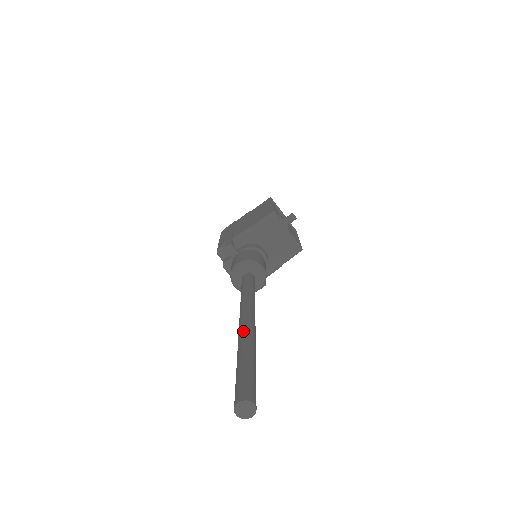
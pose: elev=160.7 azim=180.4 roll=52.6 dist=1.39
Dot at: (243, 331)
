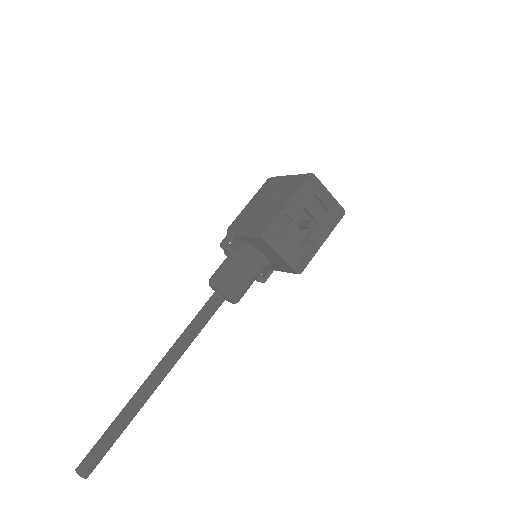
Dot at: (137, 393)
